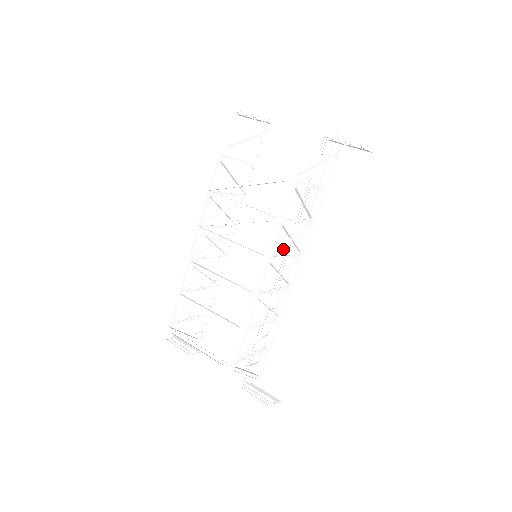
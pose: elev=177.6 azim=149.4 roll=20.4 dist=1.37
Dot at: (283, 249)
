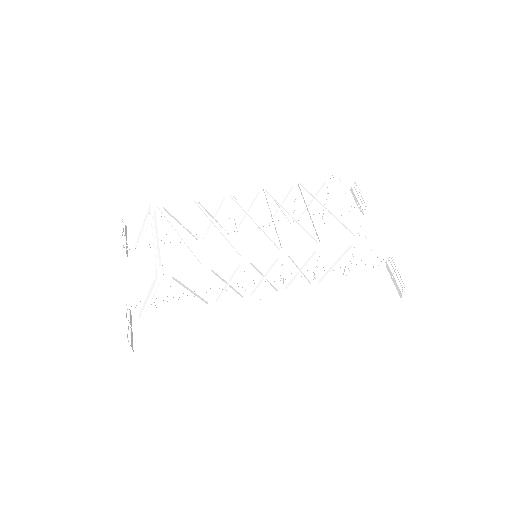
Dot at: (276, 275)
